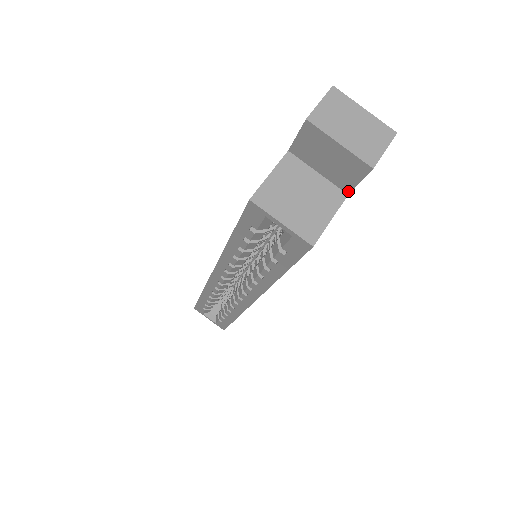
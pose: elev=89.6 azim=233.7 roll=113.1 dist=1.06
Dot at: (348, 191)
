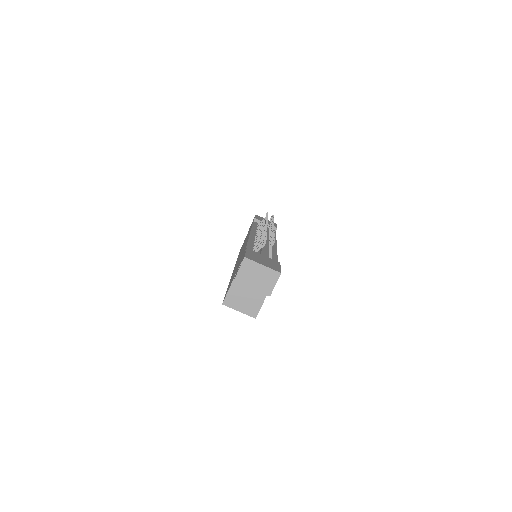
Dot at: occluded
